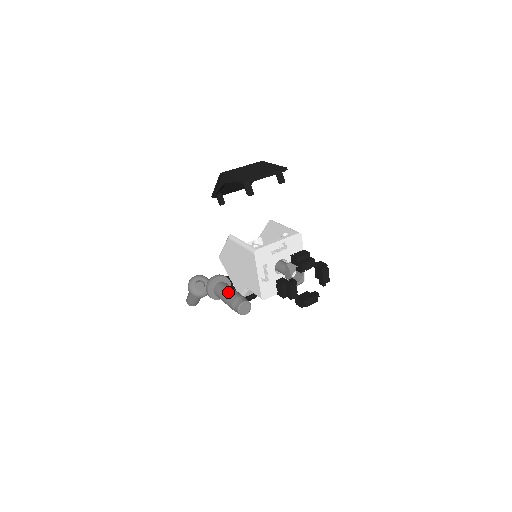
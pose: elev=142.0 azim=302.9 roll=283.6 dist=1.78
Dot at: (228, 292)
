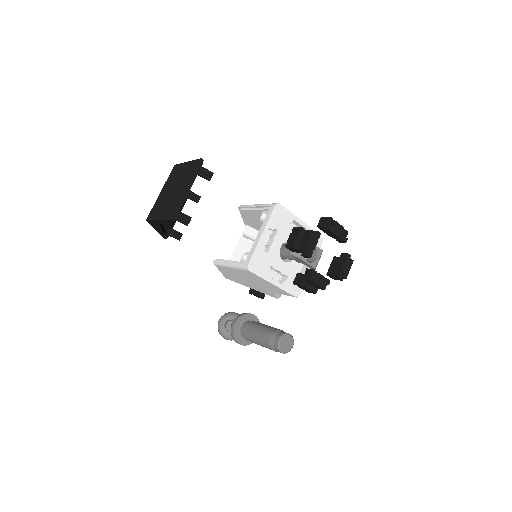
Dot at: (257, 336)
